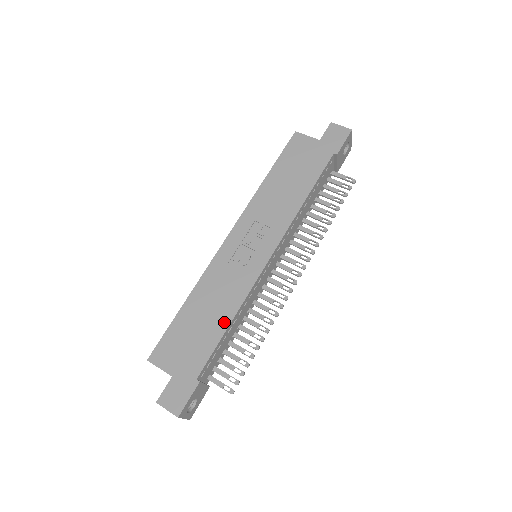
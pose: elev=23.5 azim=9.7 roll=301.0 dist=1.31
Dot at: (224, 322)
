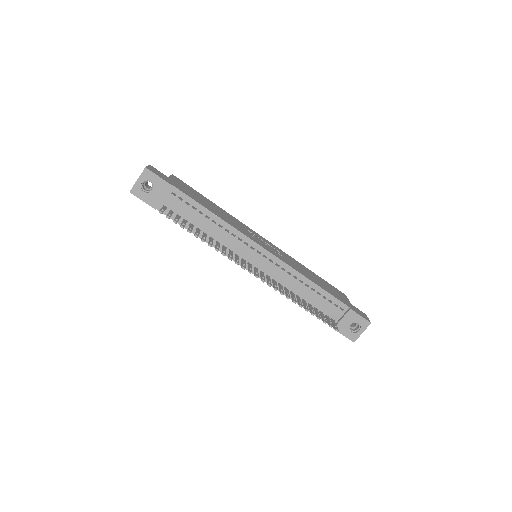
Dot at: (214, 212)
